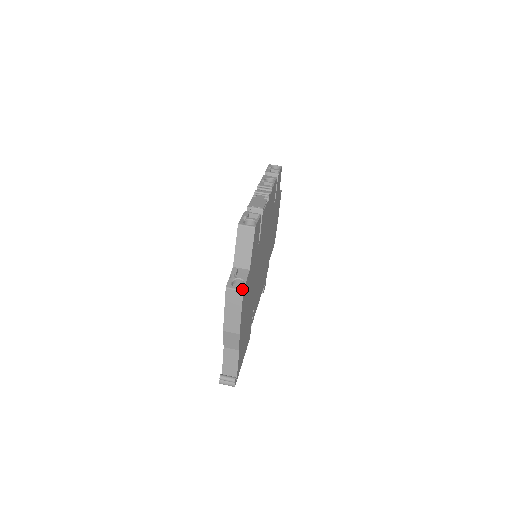
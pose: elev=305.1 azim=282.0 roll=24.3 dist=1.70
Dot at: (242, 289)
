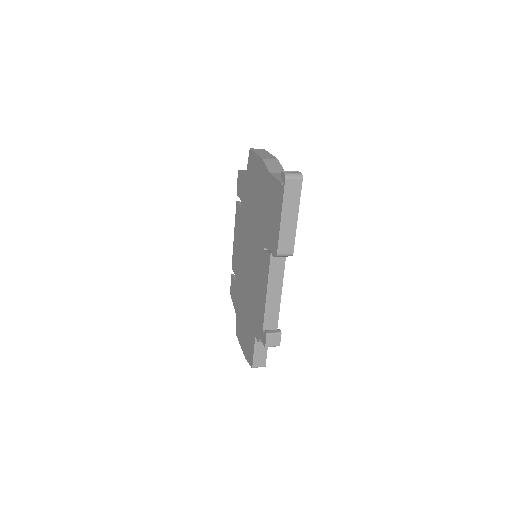
Dot at: occluded
